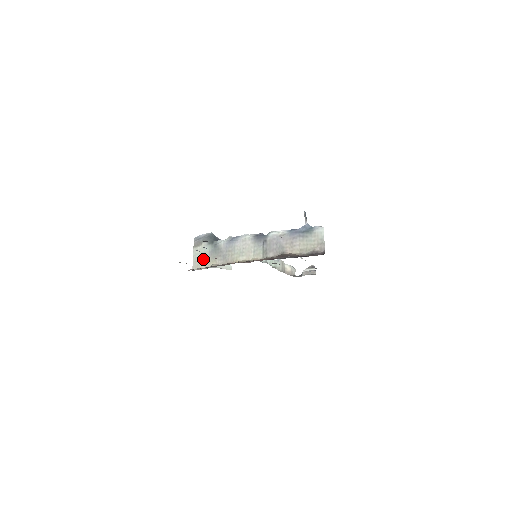
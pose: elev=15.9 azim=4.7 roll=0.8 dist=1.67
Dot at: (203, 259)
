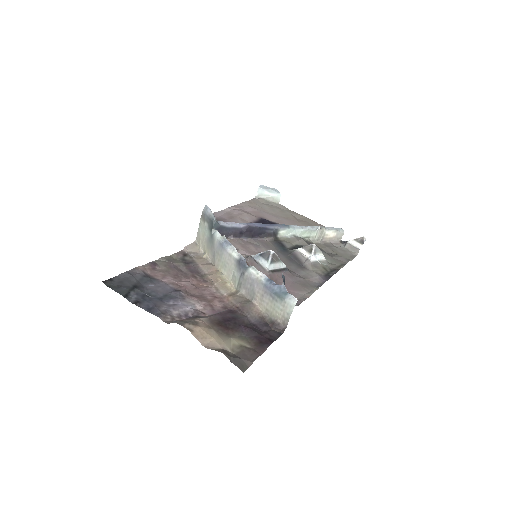
Dot at: (202, 239)
